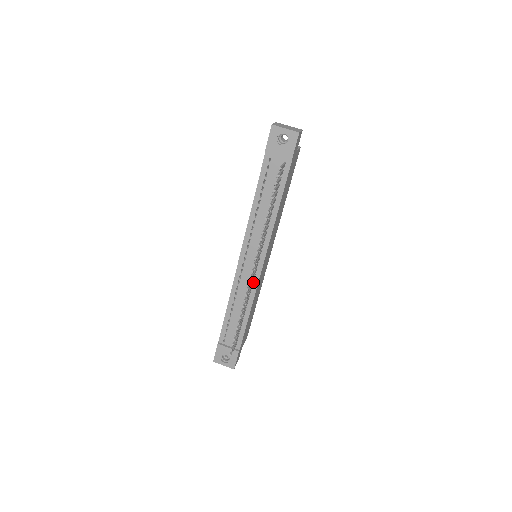
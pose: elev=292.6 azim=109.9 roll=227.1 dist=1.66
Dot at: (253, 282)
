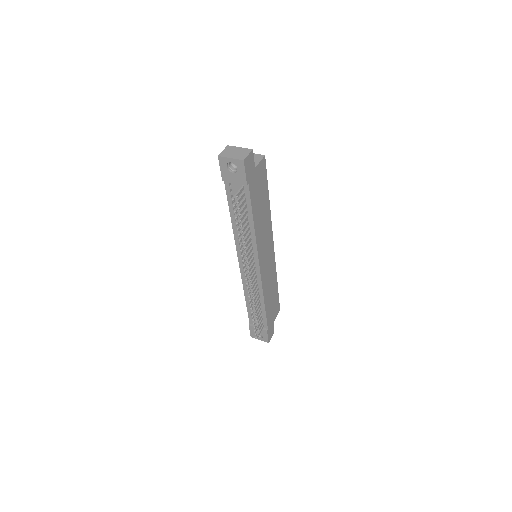
Dot at: (257, 280)
